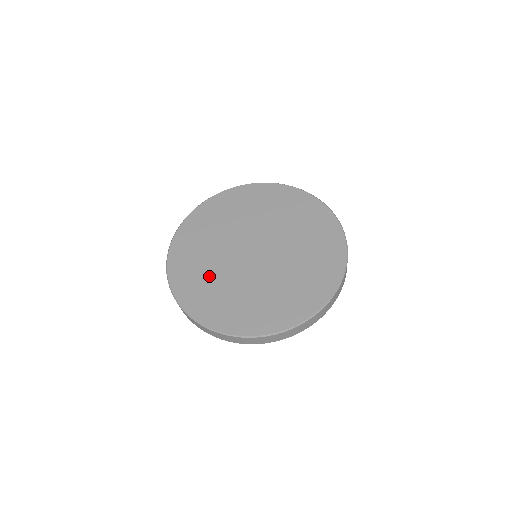
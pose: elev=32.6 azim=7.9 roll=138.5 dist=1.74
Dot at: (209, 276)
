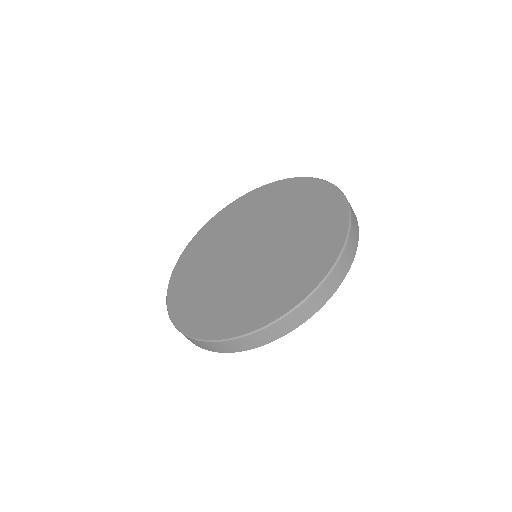
Dot at: (237, 297)
